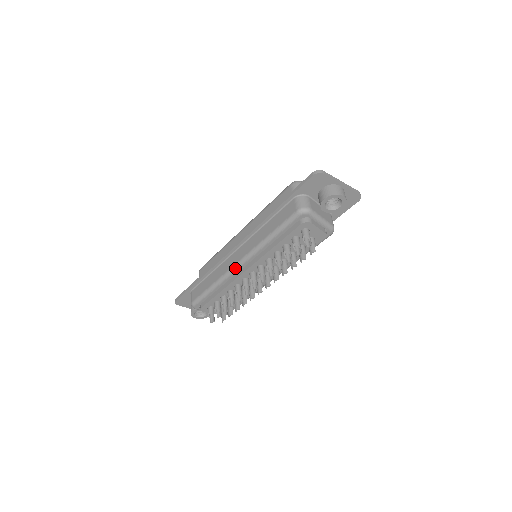
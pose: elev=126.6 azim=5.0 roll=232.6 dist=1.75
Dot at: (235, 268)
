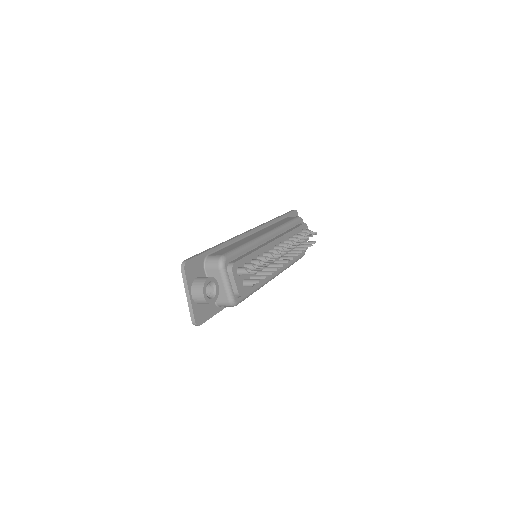
Dot at: (266, 235)
